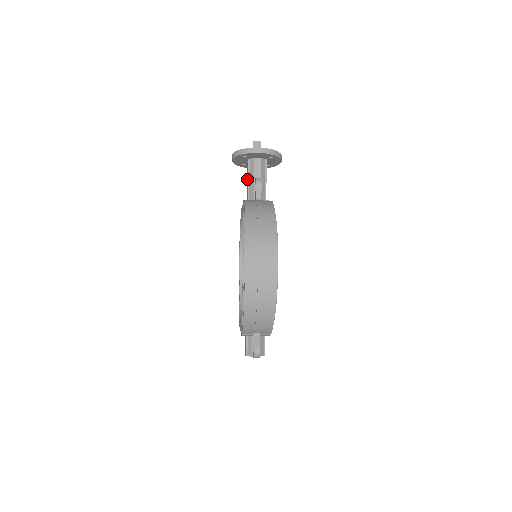
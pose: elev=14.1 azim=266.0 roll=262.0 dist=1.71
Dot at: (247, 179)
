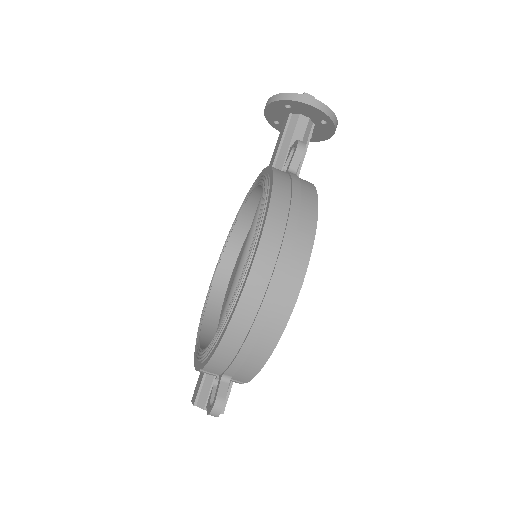
Dot at: (278, 141)
